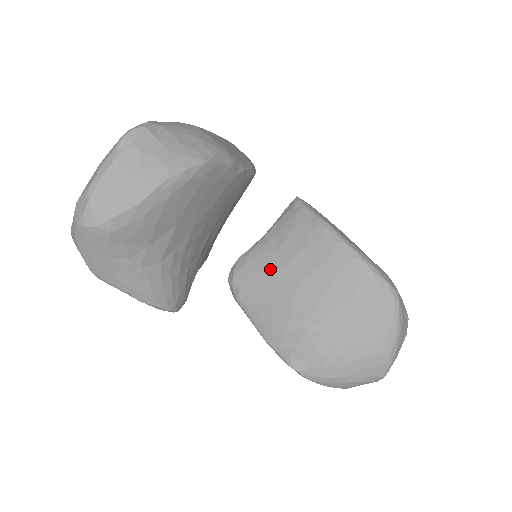
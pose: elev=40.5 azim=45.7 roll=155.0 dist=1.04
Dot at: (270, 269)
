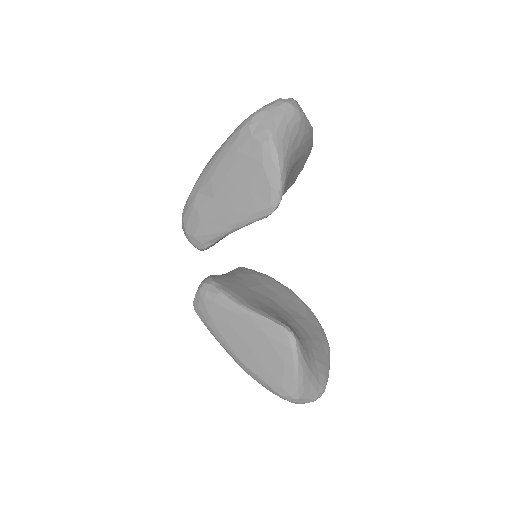
Dot at: (243, 285)
